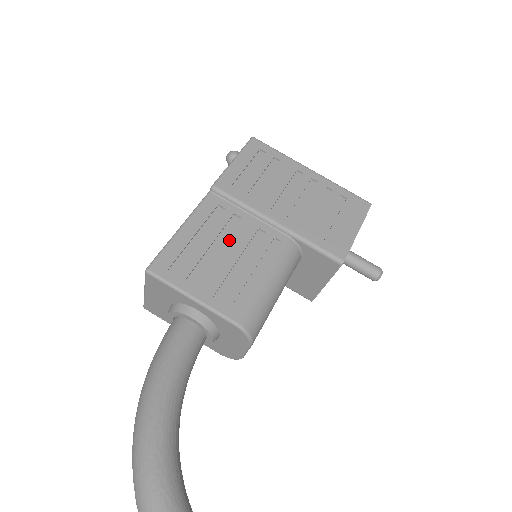
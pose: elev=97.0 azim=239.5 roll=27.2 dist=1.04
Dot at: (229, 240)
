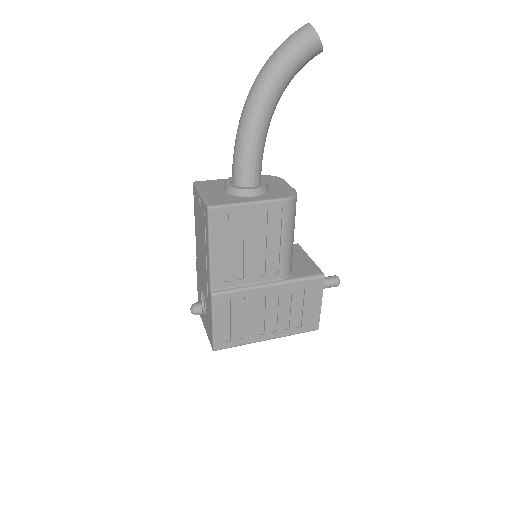
Dot at: occluded
